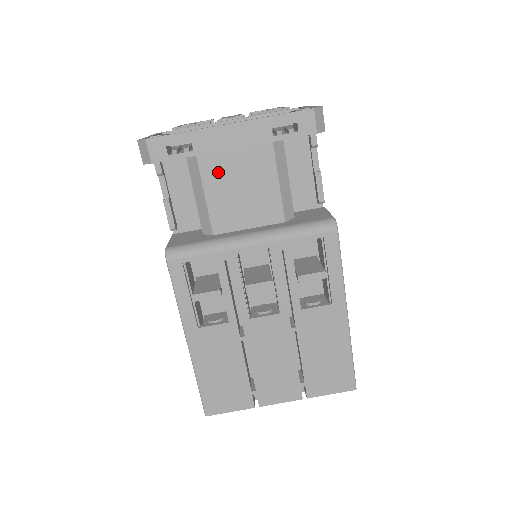
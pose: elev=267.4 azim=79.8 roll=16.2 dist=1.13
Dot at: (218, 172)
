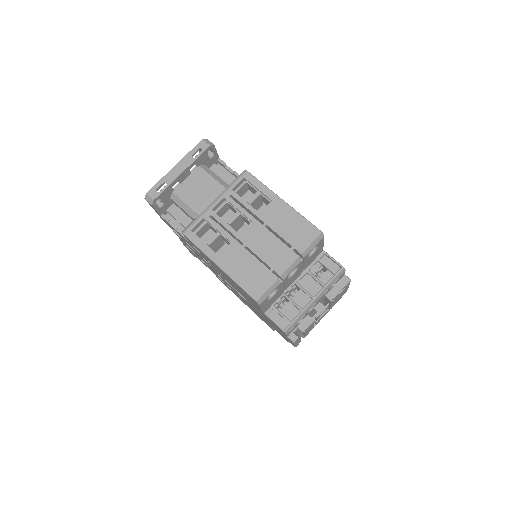
Dot at: (186, 192)
